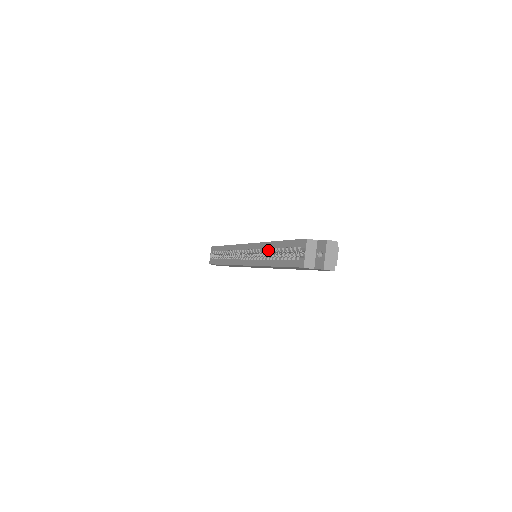
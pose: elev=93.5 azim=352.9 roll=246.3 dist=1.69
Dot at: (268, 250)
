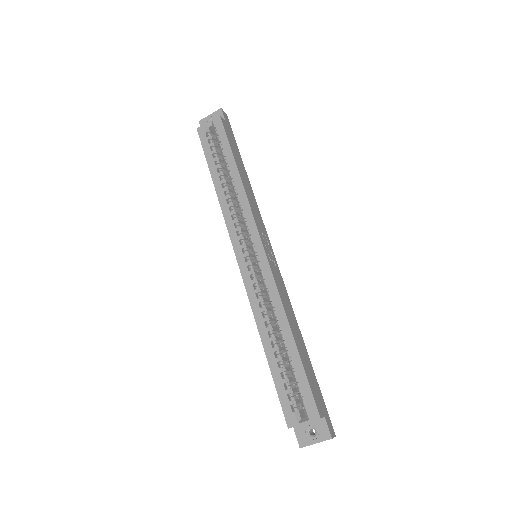
Dot at: (276, 317)
